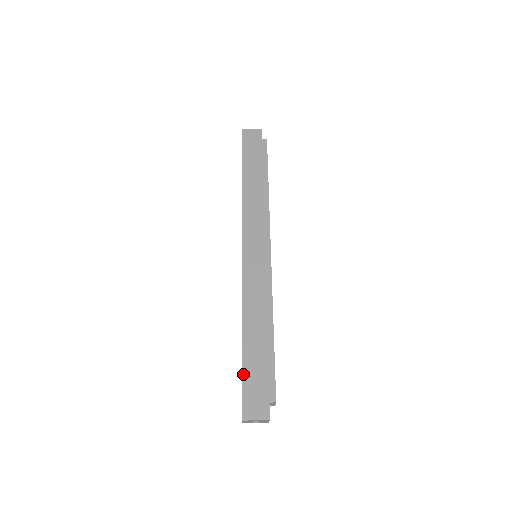
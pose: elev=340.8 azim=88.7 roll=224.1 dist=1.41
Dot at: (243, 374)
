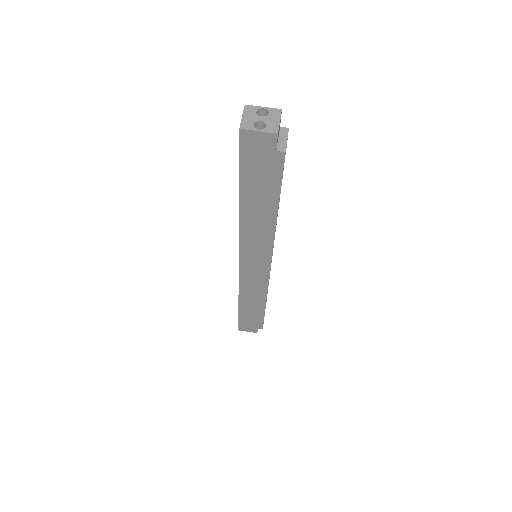
Dot at: (239, 318)
